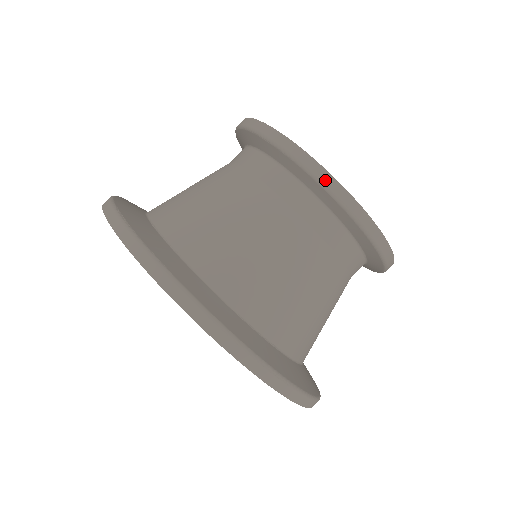
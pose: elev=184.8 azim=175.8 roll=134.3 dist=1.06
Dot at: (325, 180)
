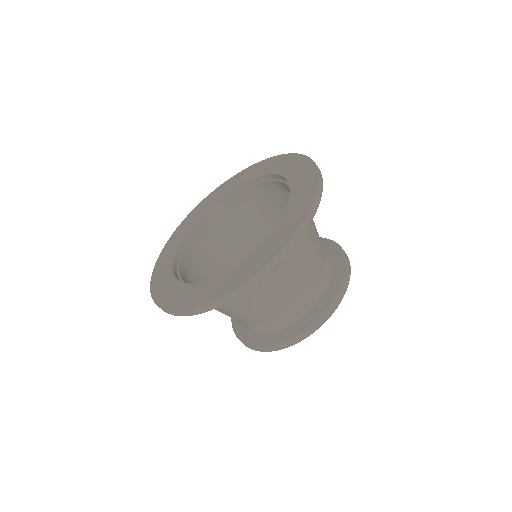
Dot at: (347, 257)
